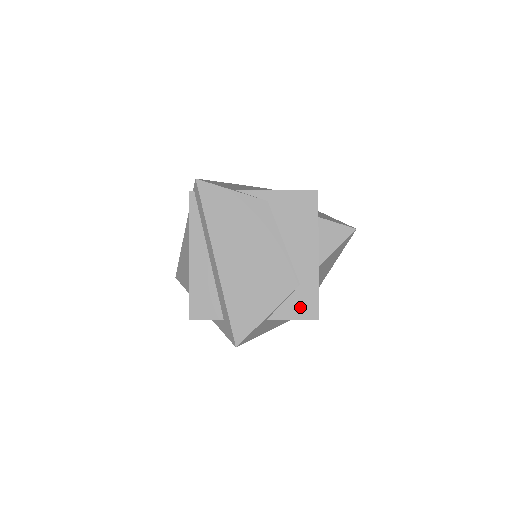
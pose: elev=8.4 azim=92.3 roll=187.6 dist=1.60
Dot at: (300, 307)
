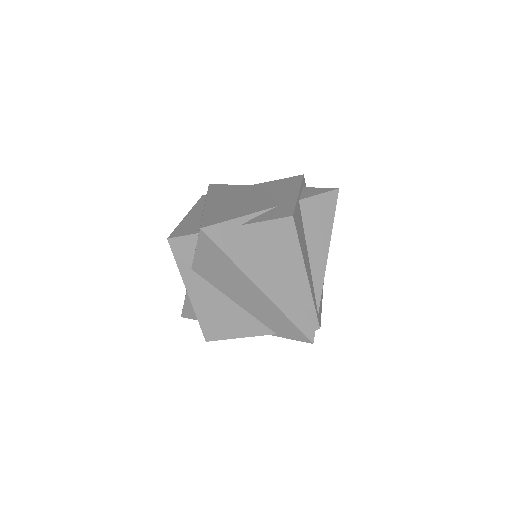
Dot at: (275, 214)
